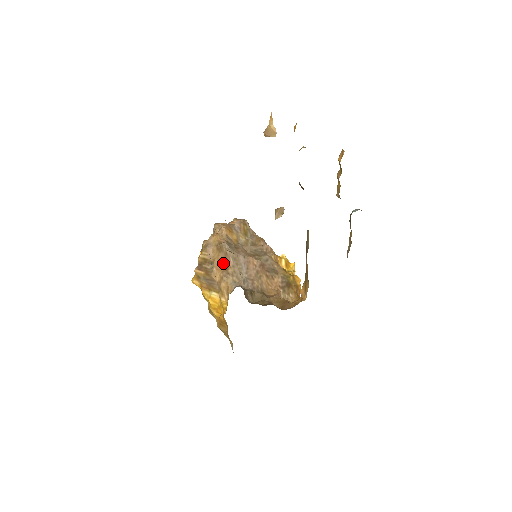
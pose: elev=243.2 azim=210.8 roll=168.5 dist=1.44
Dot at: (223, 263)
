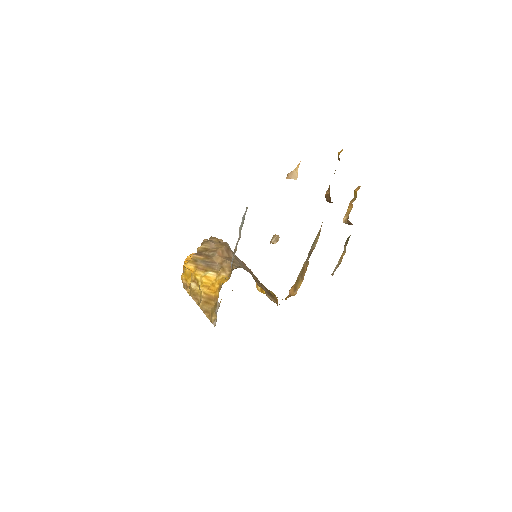
Dot at: (225, 253)
